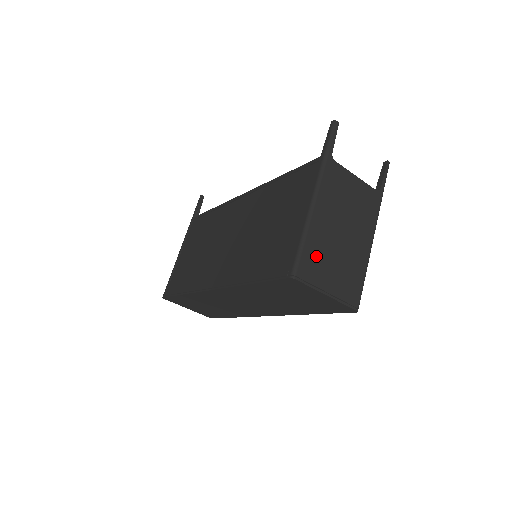
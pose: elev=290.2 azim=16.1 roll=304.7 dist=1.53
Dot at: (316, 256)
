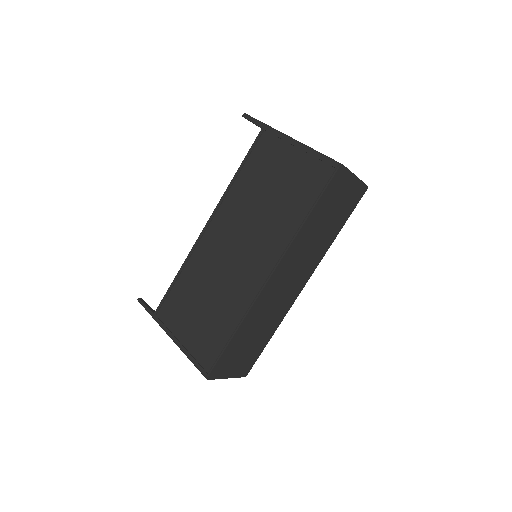
Dot at: occluded
